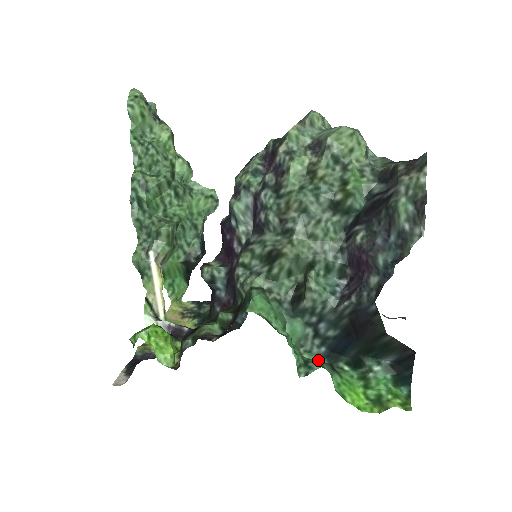
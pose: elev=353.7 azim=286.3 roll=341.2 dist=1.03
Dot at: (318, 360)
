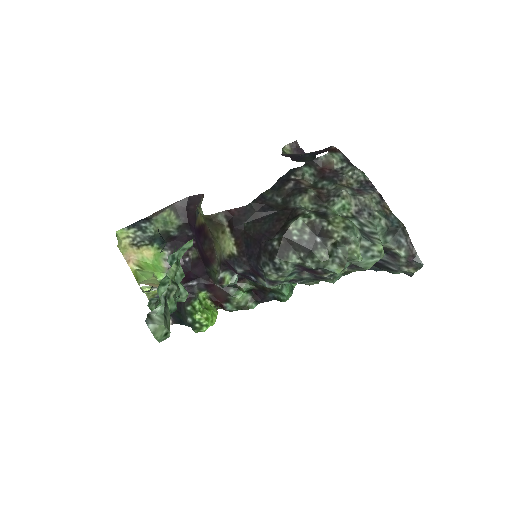
Dot at: occluded
